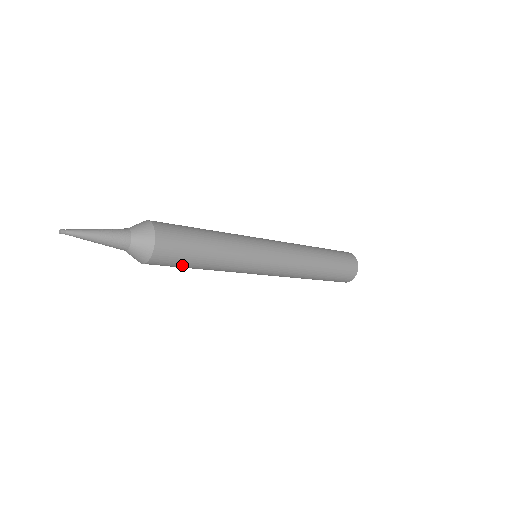
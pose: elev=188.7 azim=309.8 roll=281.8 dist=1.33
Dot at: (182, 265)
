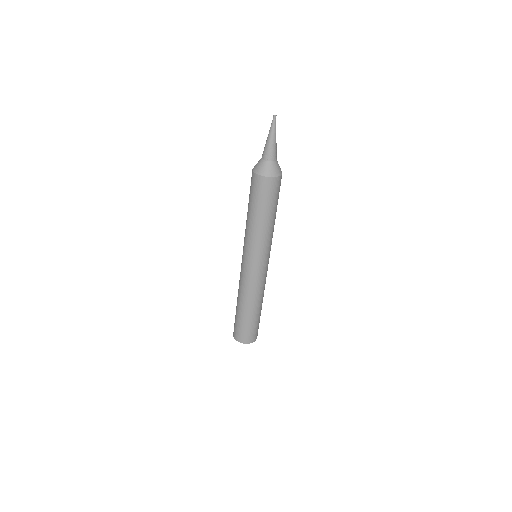
Dot at: (256, 200)
